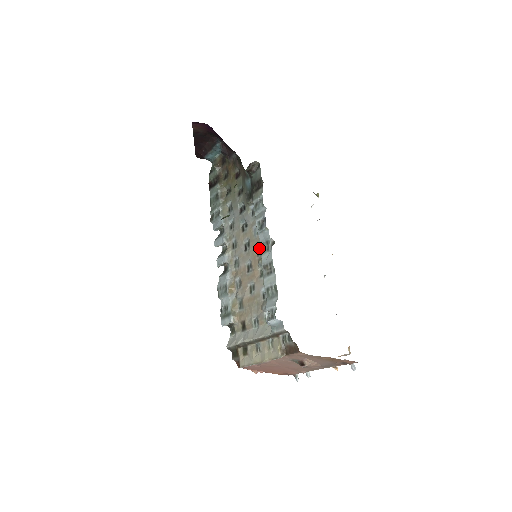
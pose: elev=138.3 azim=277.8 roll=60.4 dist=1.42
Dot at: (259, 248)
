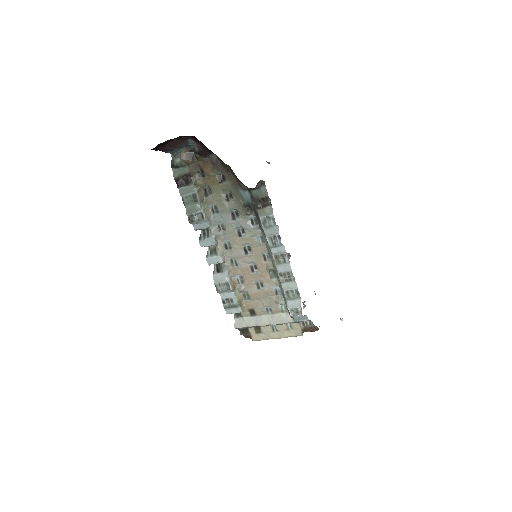
Dot at: (266, 255)
